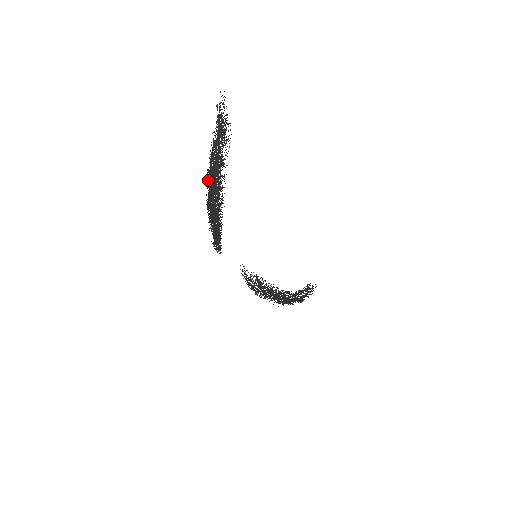
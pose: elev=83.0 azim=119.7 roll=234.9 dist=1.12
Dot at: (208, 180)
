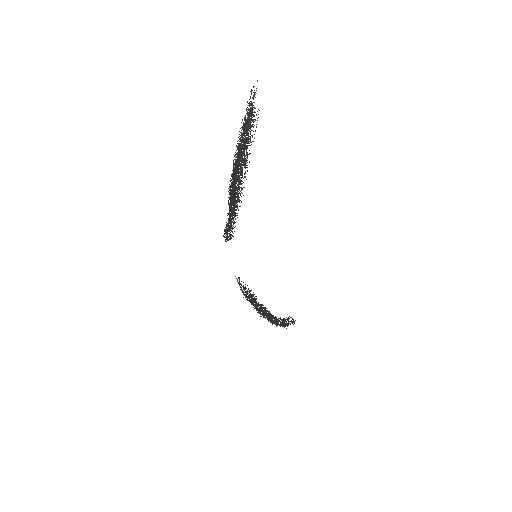
Dot at: (235, 157)
